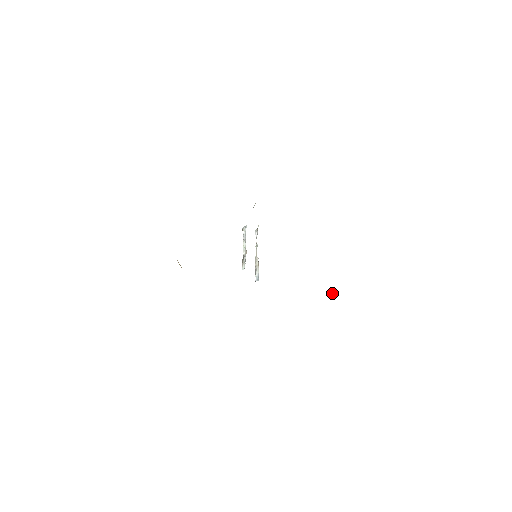
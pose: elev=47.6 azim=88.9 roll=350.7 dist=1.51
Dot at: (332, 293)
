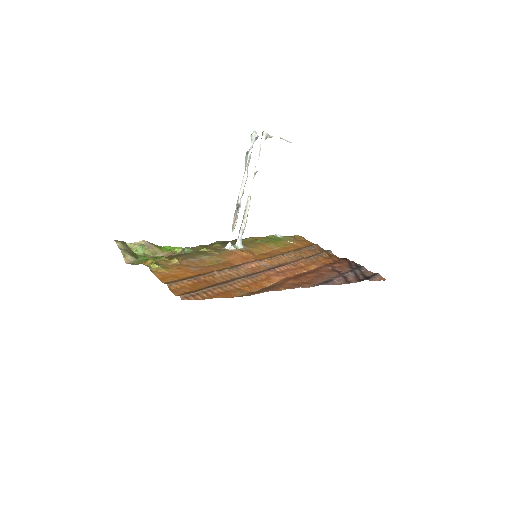
Dot at: (290, 242)
